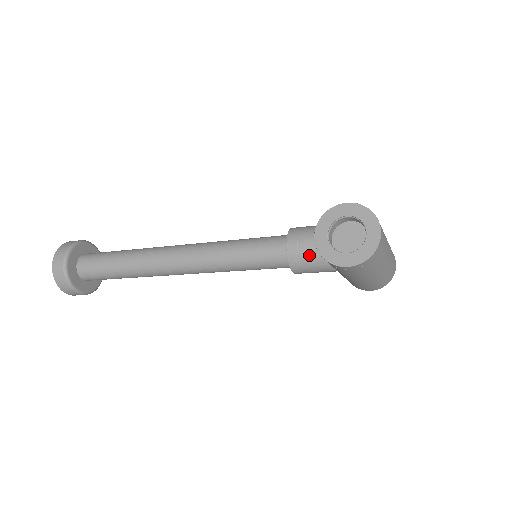
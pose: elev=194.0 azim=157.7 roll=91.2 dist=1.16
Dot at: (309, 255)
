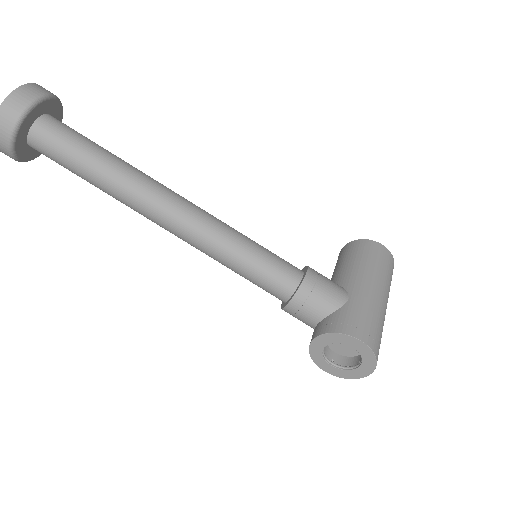
Dot at: (303, 321)
